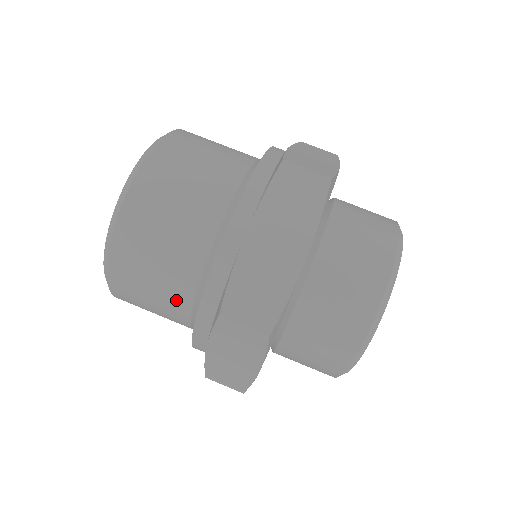
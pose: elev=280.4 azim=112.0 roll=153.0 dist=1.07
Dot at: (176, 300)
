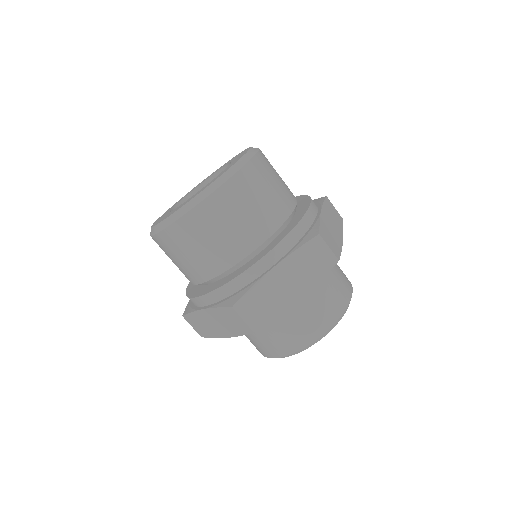
Dot at: occluded
